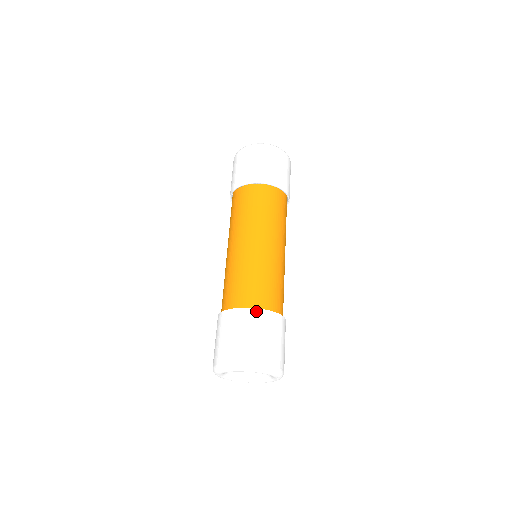
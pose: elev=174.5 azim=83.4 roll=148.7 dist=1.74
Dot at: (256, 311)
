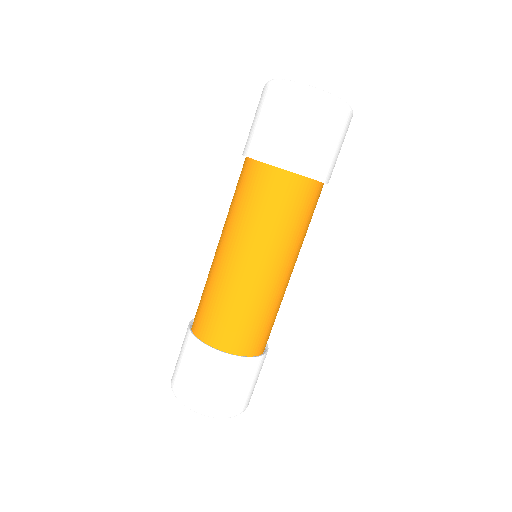
Dot at: (215, 353)
